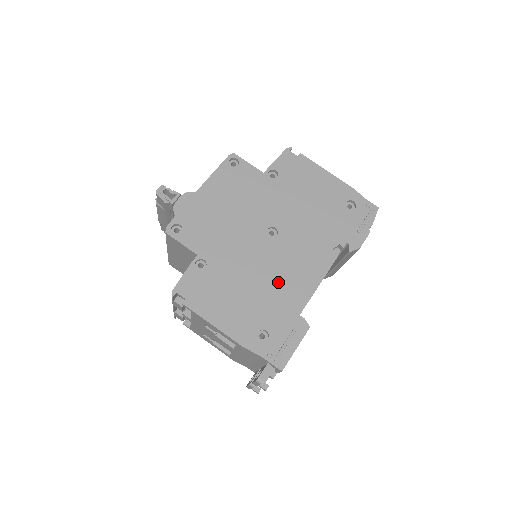
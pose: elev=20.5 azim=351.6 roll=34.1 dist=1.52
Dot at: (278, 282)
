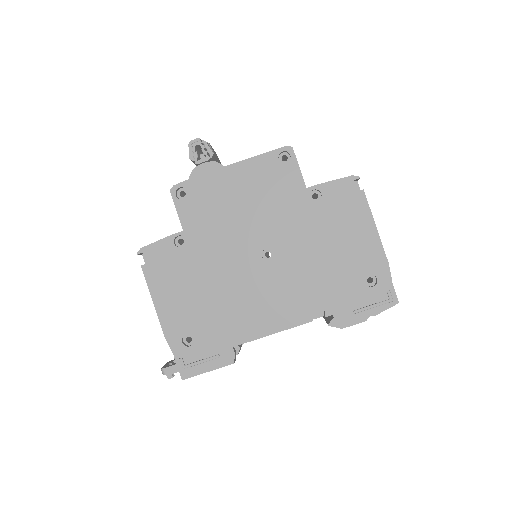
Dot at: (236, 305)
